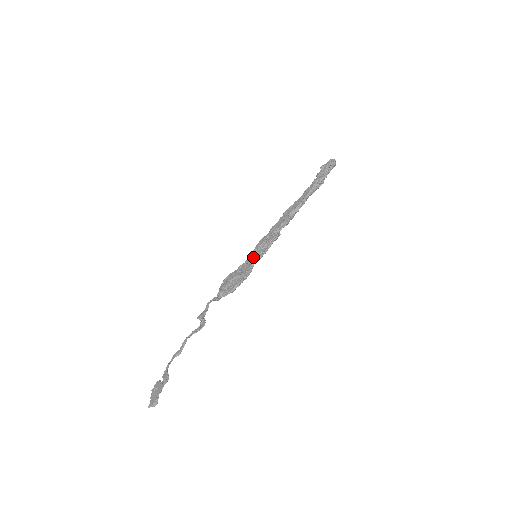
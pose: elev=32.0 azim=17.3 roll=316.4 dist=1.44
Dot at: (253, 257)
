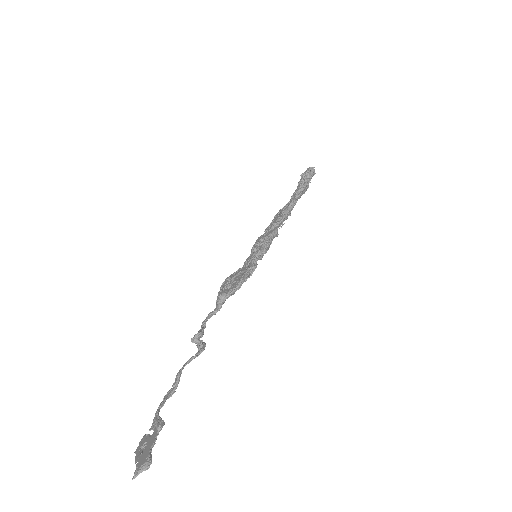
Dot at: (253, 254)
